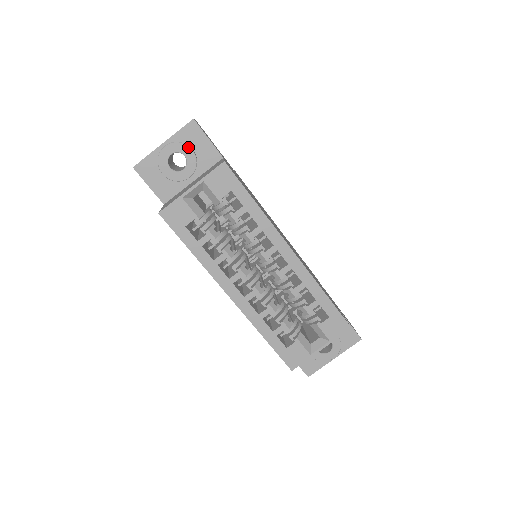
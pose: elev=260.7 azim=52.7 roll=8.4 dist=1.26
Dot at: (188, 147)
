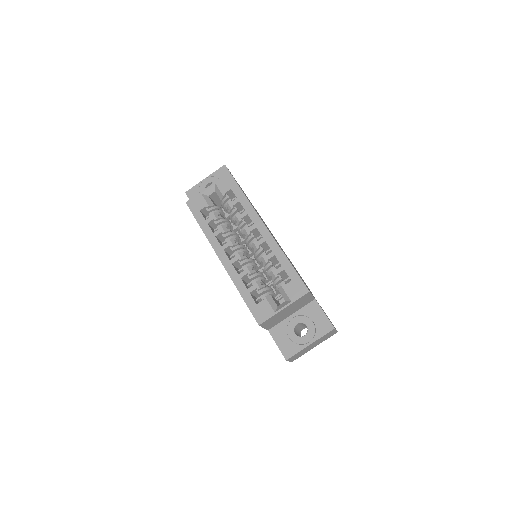
Dot at: occluded
